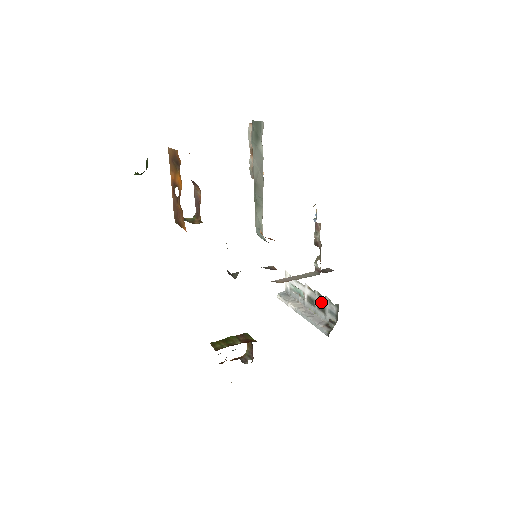
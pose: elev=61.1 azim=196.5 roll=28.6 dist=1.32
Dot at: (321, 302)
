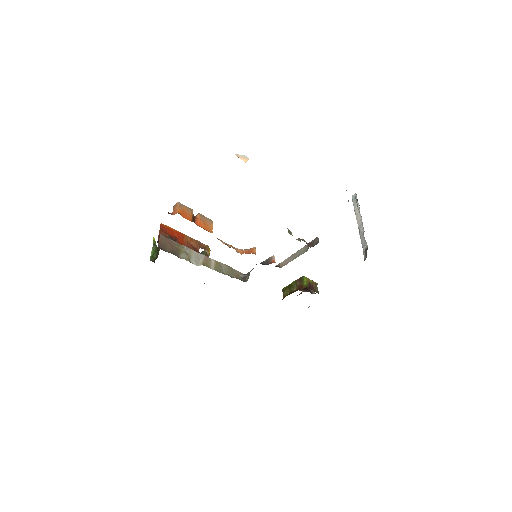
Dot at: occluded
